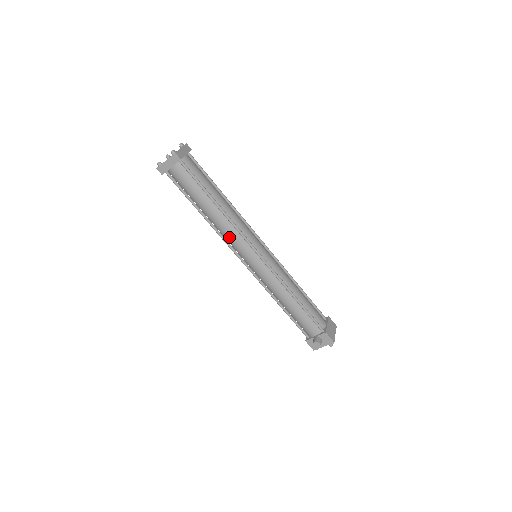
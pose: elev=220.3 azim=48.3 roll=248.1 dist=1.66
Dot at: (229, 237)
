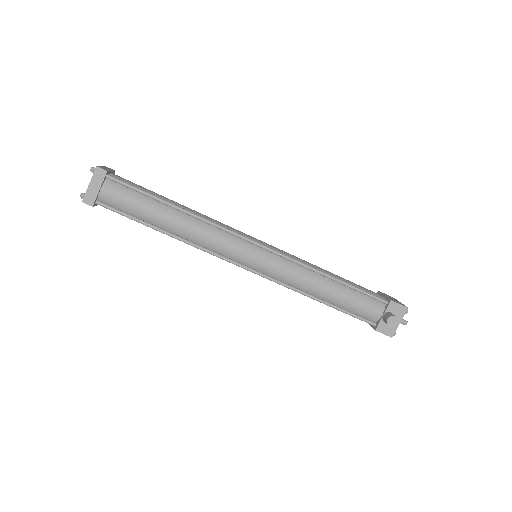
Dot at: (212, 243)
